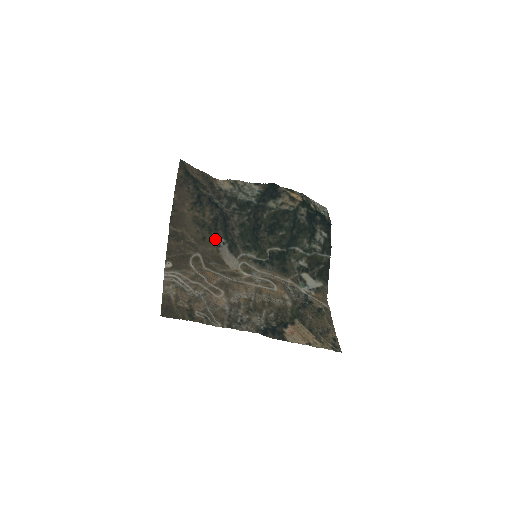
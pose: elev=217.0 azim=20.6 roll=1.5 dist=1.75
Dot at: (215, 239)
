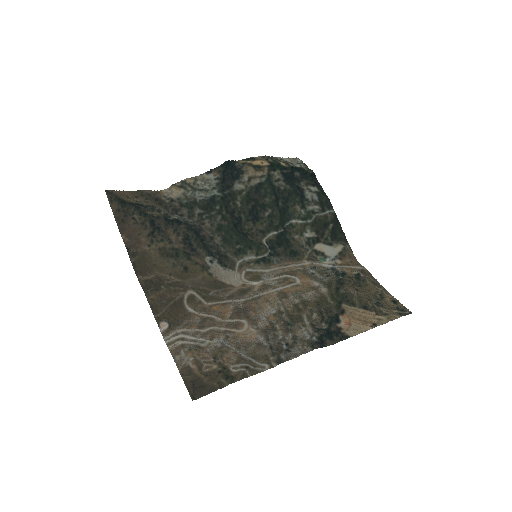
Dot at: (199, 262)
